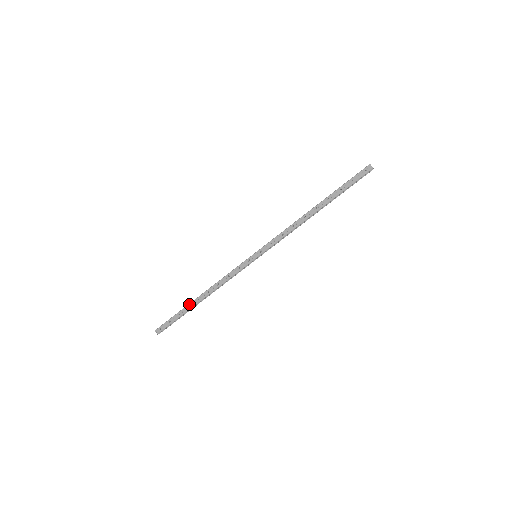
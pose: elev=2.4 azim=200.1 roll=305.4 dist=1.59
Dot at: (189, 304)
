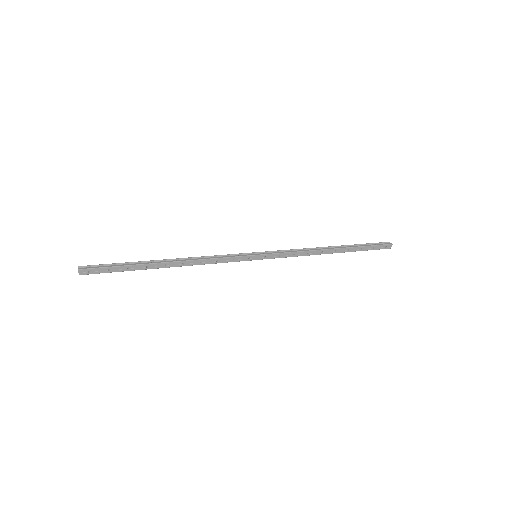
Dot at: (150, 264)
